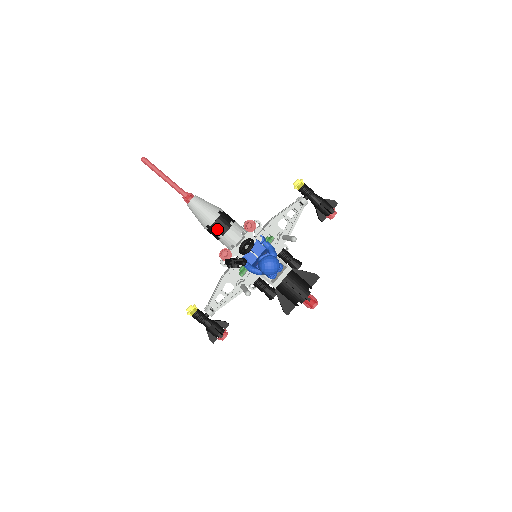
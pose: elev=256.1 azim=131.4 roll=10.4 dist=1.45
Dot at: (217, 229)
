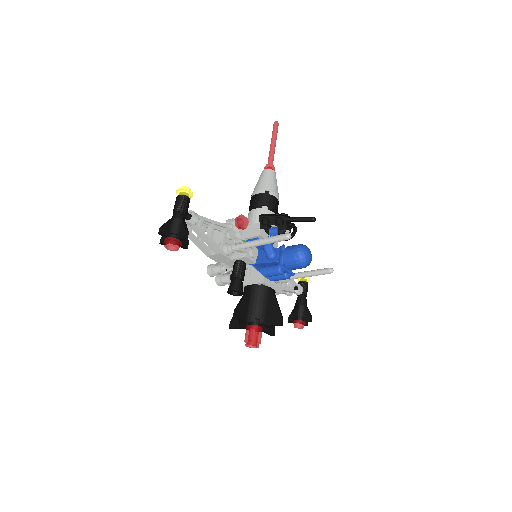
Dot at: (271, 201)
